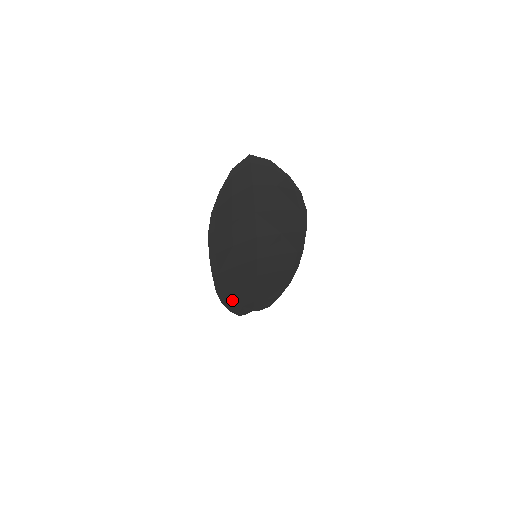
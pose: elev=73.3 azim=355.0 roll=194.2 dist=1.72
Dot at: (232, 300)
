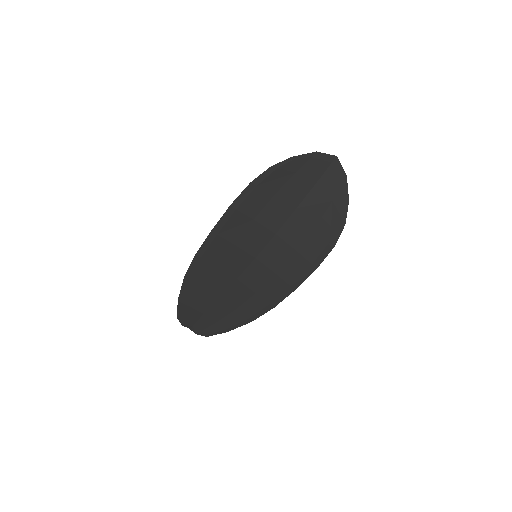
Dot at: (193, 286)
